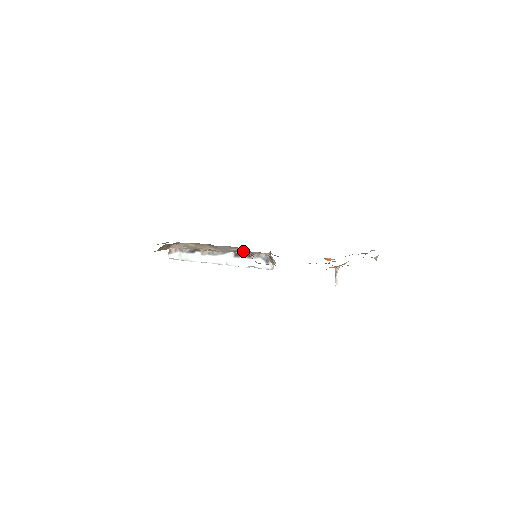
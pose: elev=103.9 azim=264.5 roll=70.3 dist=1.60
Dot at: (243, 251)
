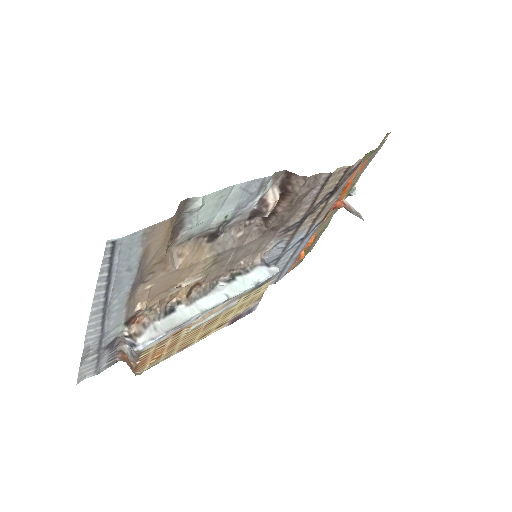
Dot at: (272, 186)
